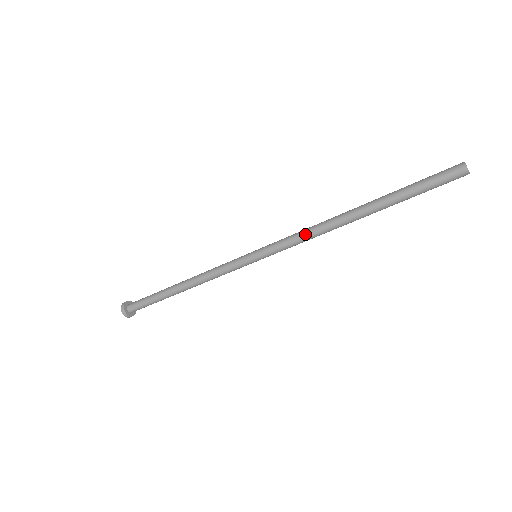
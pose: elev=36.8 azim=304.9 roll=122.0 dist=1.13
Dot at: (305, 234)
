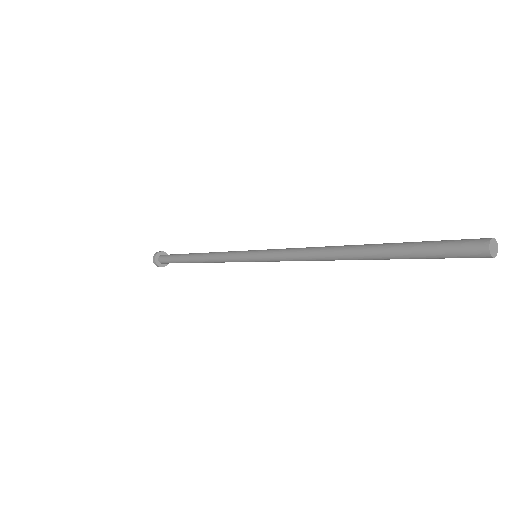
Dot at: (299, 259)
